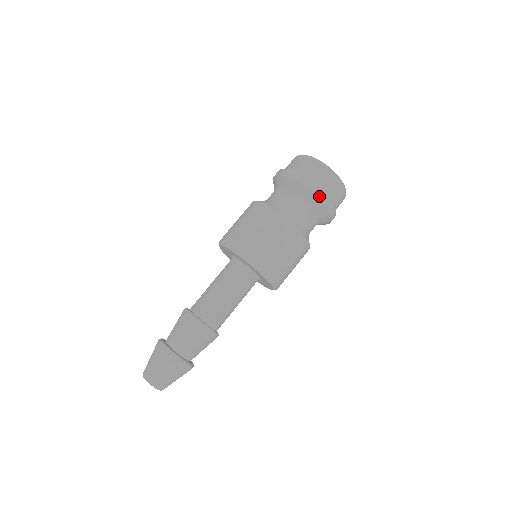
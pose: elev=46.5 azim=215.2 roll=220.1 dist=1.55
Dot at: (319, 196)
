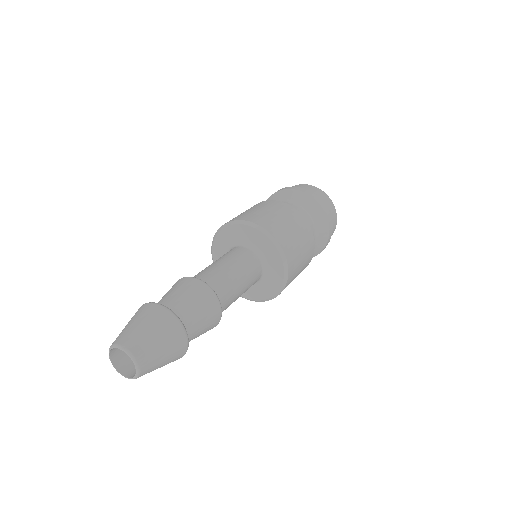
Dot at: (302, 190)
